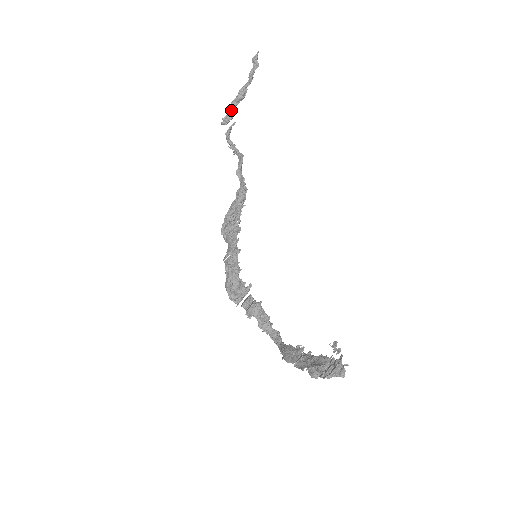
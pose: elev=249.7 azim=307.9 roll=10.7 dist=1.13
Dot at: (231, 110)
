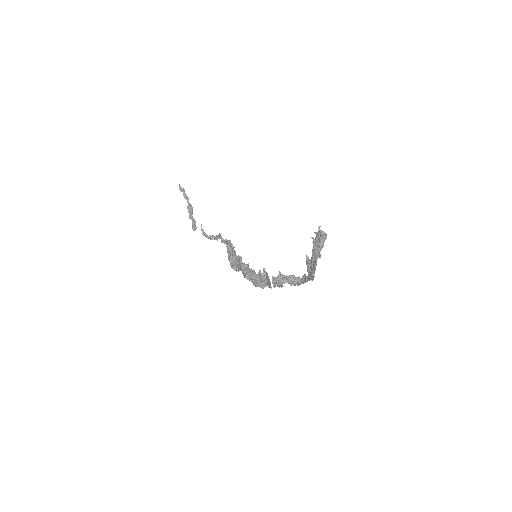
Dot at: (192, 220)
